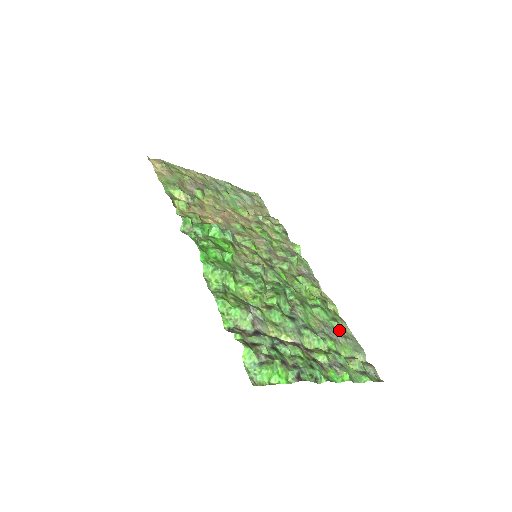
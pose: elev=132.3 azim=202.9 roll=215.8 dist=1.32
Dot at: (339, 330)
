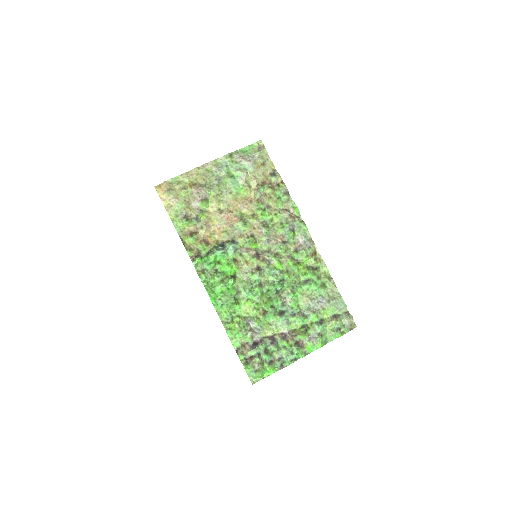
Dot at: (325, 295)
